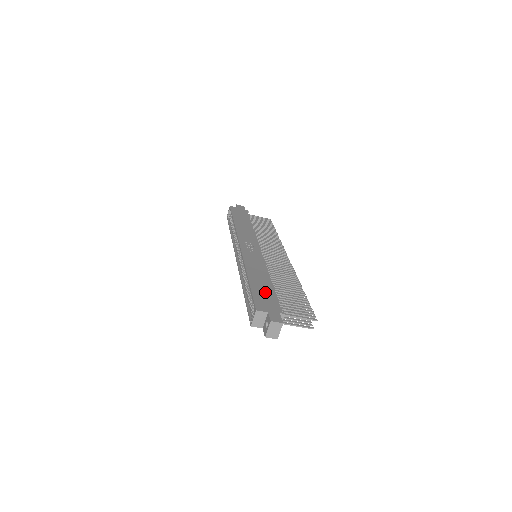
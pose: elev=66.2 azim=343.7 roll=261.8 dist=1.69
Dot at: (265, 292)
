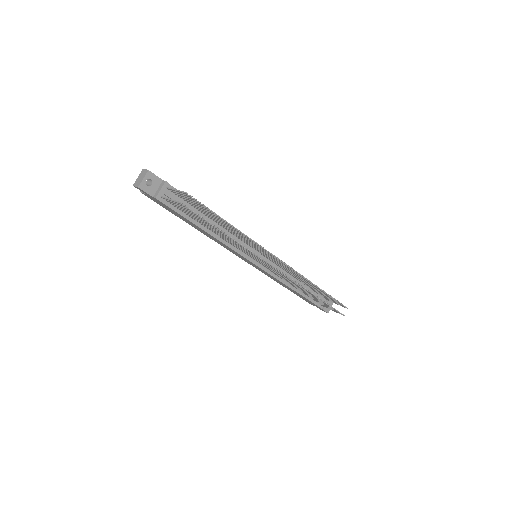
Dot at: occluded
